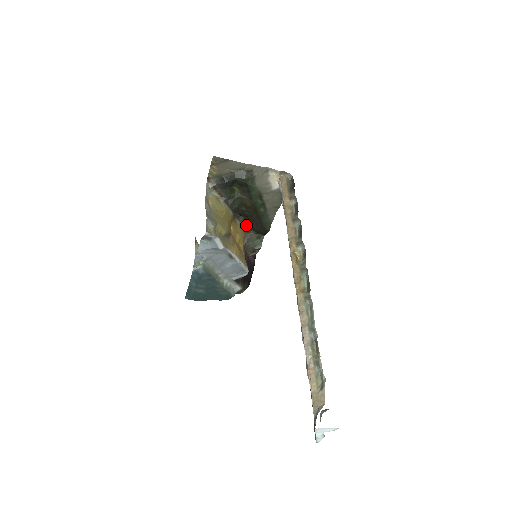
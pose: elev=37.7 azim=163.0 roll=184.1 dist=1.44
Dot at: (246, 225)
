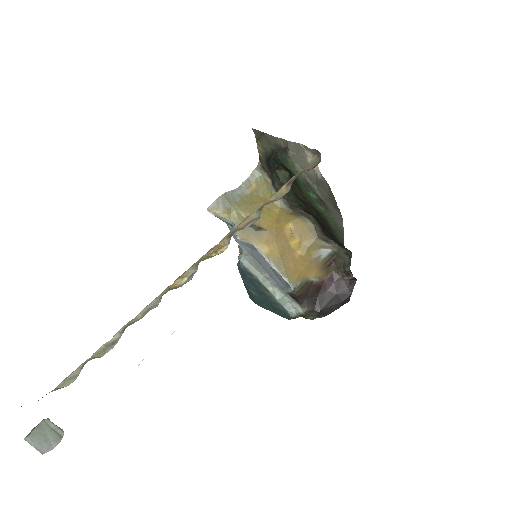
Dot at: (320, 229)
